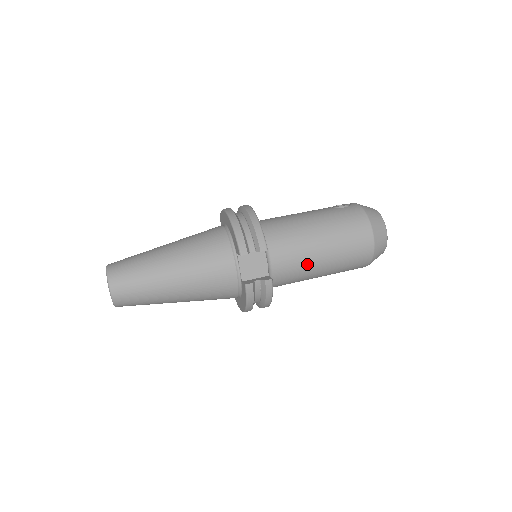
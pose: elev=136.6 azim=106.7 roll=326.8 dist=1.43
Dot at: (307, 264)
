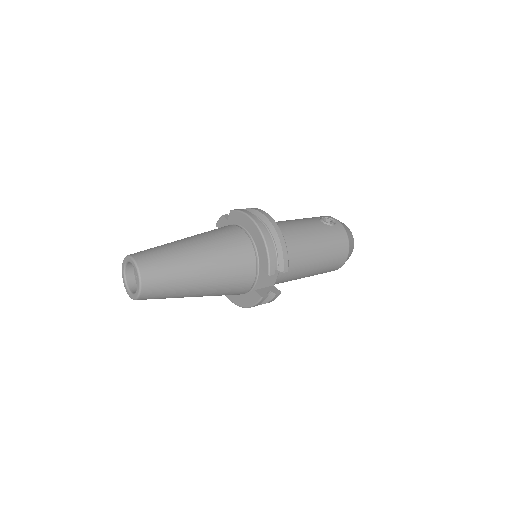
Dot at: (300, 275)
